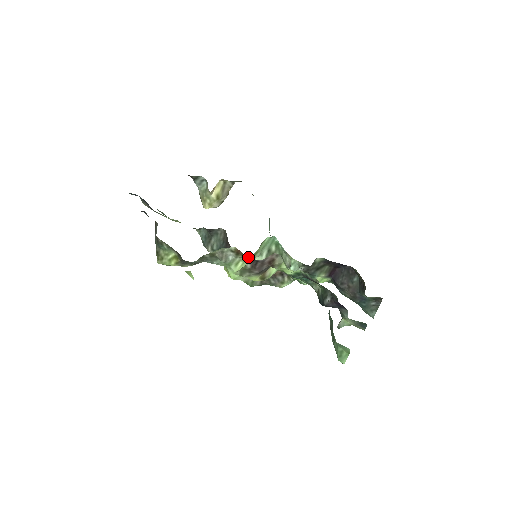
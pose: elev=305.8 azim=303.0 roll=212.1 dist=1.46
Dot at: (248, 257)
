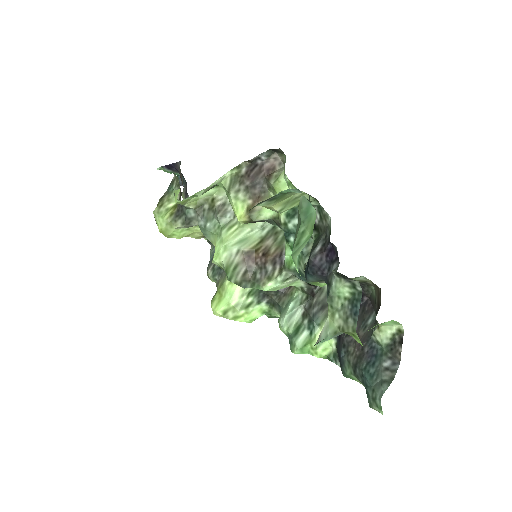
Dot at: occluded
